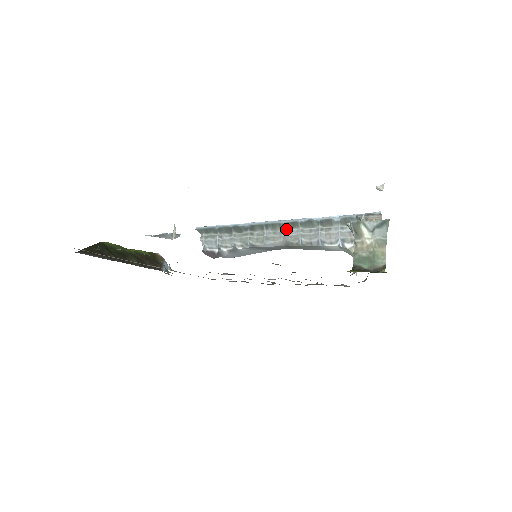
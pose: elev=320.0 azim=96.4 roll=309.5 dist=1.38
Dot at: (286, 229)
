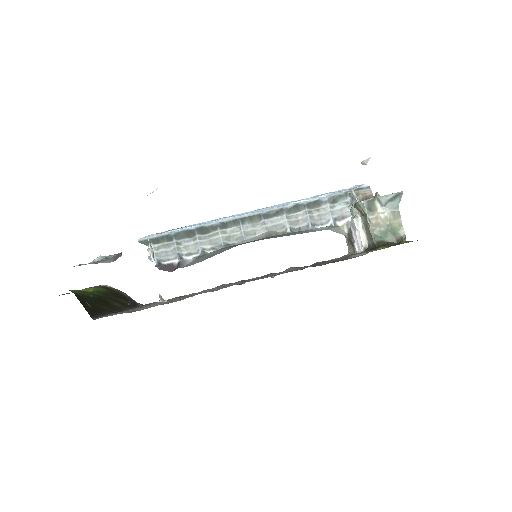
Dot at: (267, 219)
